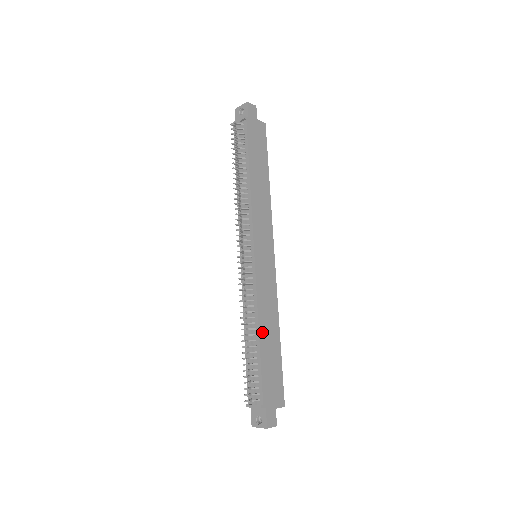
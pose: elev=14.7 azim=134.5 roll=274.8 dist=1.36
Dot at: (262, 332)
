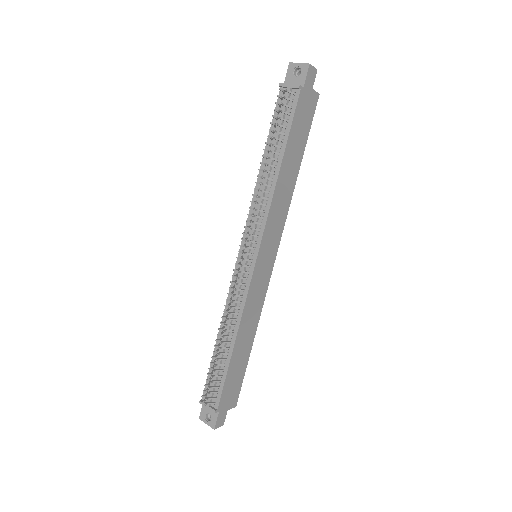
Dot at: (238, 342)
